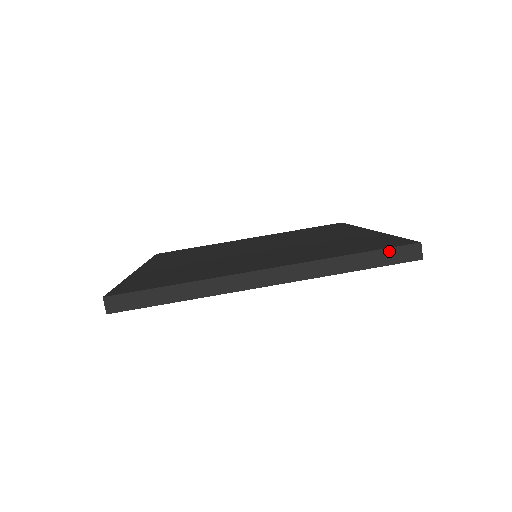
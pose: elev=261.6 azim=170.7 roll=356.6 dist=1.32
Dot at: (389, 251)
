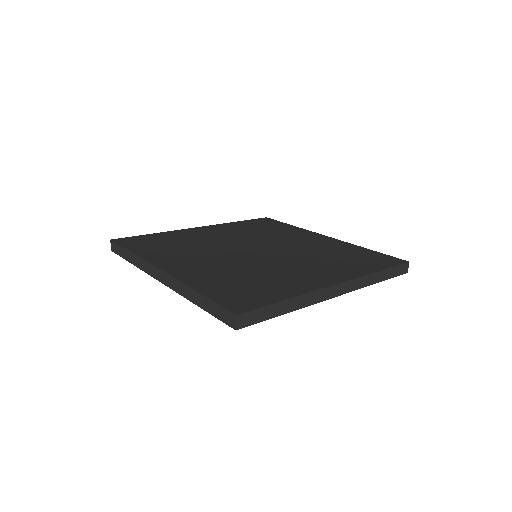
Dot at: (396, 268)
